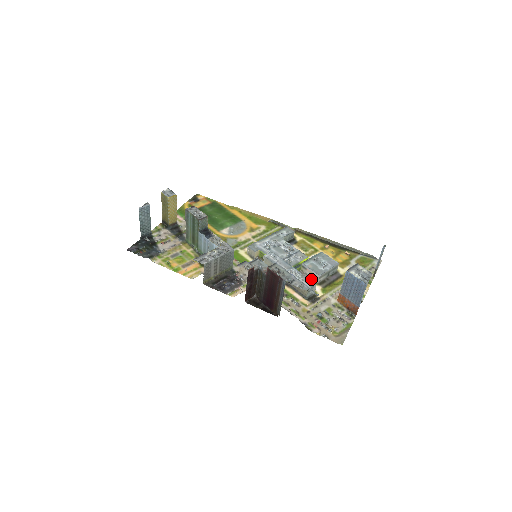
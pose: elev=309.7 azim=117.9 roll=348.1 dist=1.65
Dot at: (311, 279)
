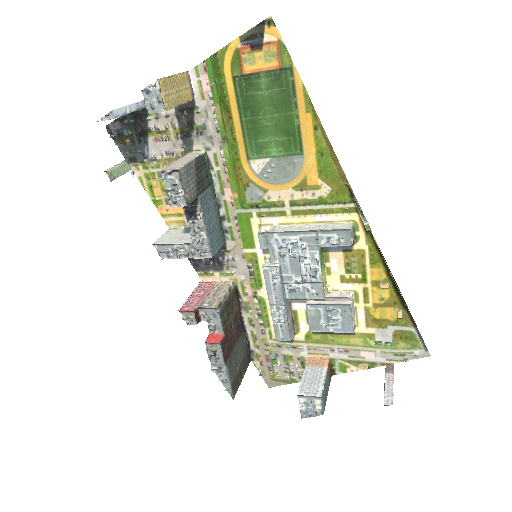
Dot at: occluded
